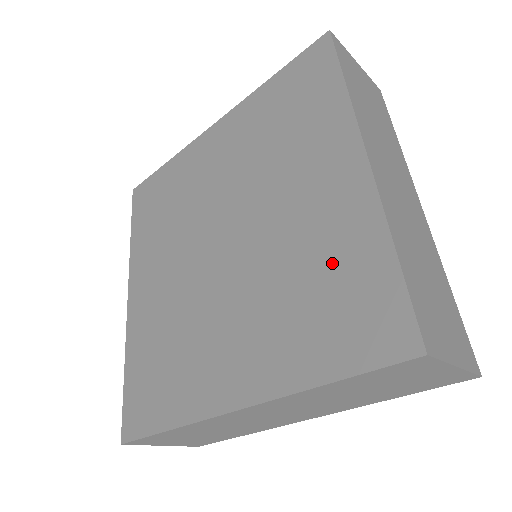
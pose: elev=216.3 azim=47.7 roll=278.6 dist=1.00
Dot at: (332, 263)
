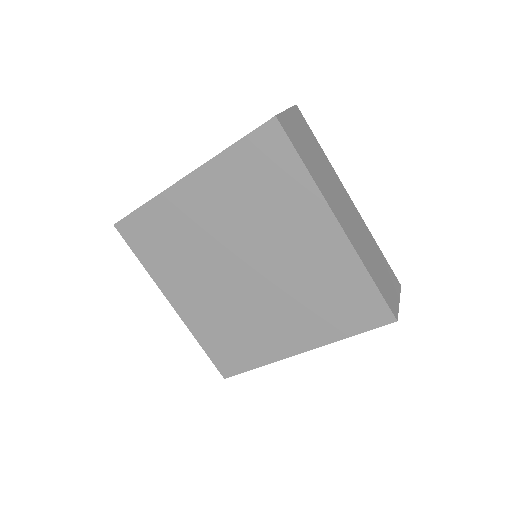
Dot at: (336, 284)
